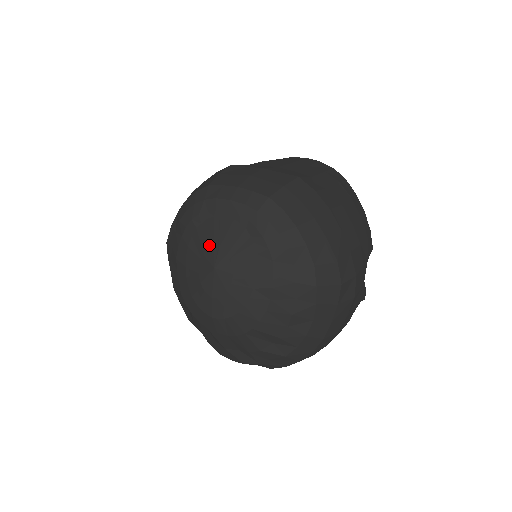
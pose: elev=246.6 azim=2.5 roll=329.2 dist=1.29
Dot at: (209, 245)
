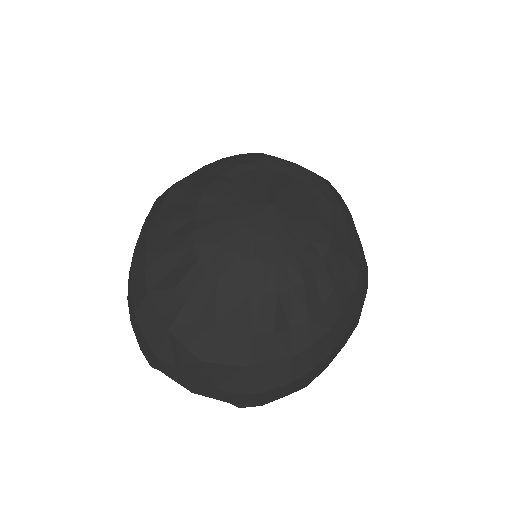
Dot at: (265, 187)
